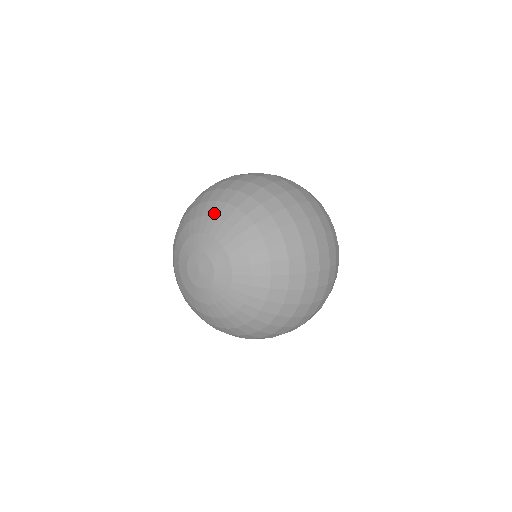
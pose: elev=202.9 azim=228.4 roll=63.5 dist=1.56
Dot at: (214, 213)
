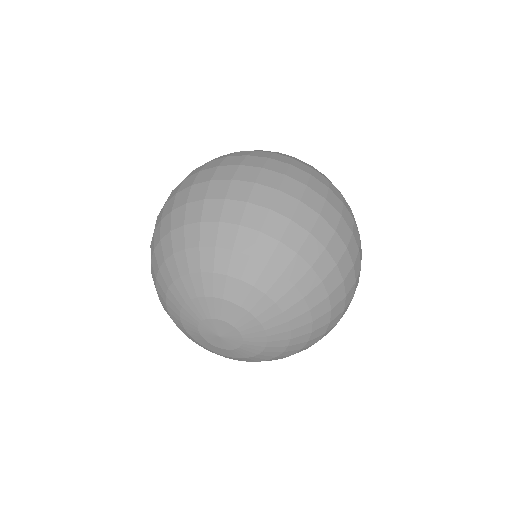
Dot at: (233, 272)
